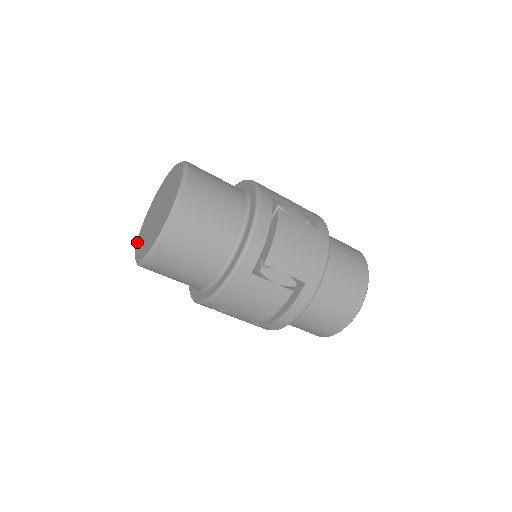
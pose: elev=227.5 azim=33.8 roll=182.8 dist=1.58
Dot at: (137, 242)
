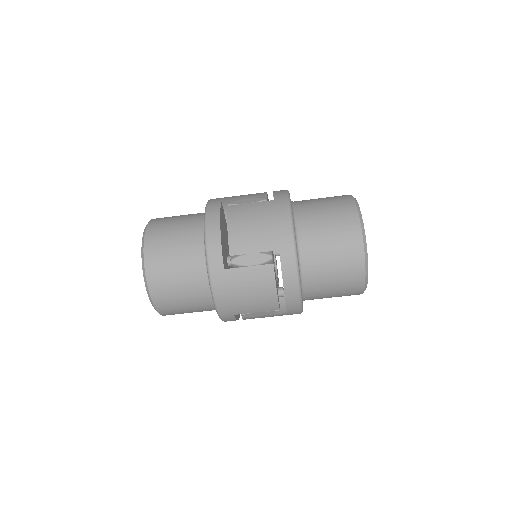
Dot at: occluded
